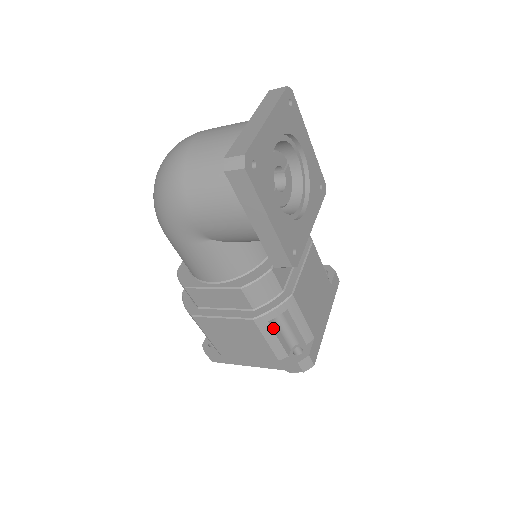
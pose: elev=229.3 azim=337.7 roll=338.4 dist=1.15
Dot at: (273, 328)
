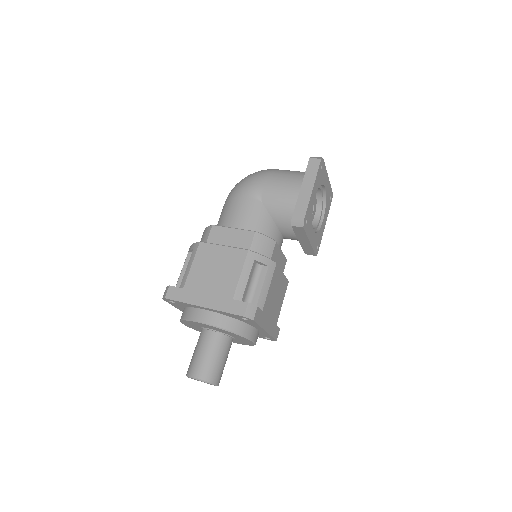
Dot at: (252, 269)
